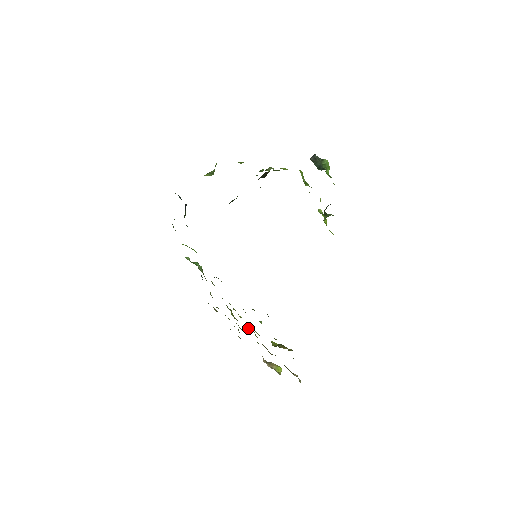
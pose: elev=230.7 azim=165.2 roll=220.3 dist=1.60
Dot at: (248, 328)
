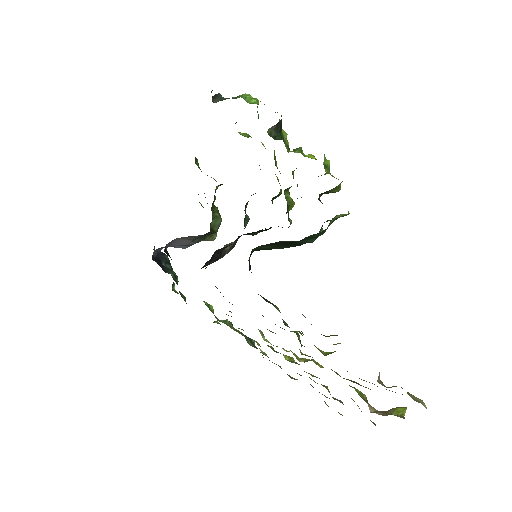
Dot at: (305, 361)
